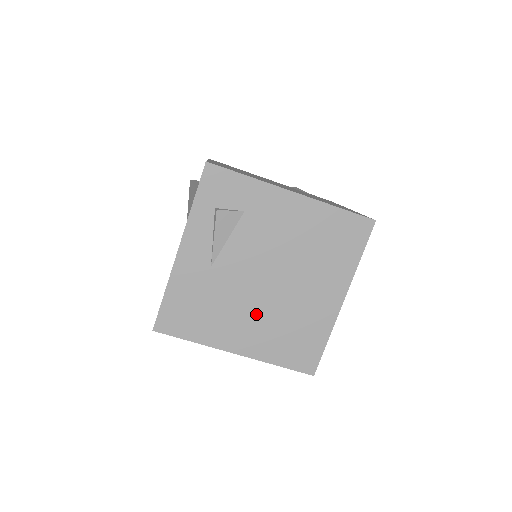
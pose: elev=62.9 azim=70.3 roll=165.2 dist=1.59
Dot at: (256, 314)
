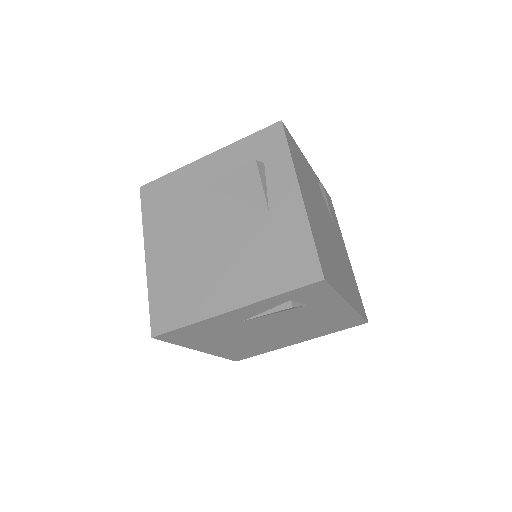
Dot at: (240, 341)
